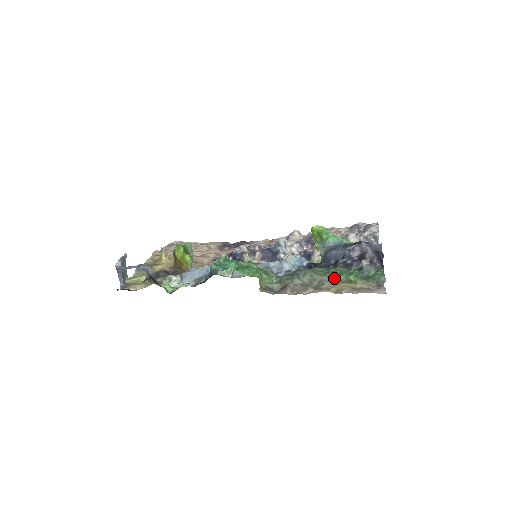
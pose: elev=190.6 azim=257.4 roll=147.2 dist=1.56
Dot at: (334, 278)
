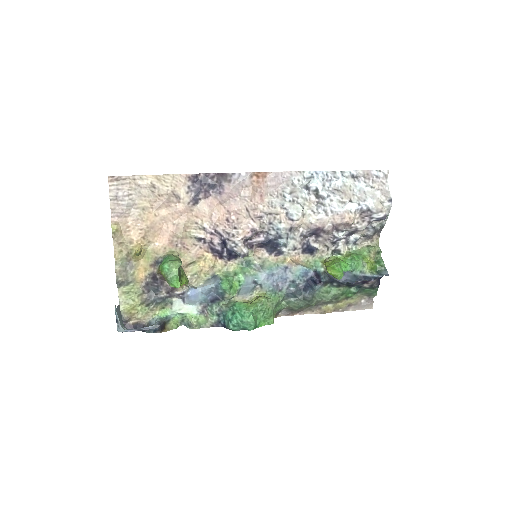
Dot at: (336, 299)
